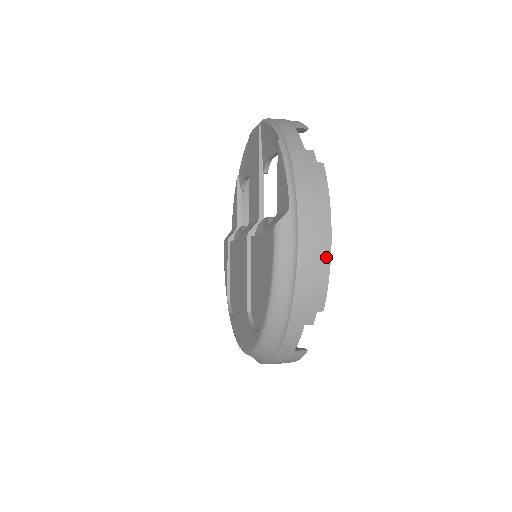
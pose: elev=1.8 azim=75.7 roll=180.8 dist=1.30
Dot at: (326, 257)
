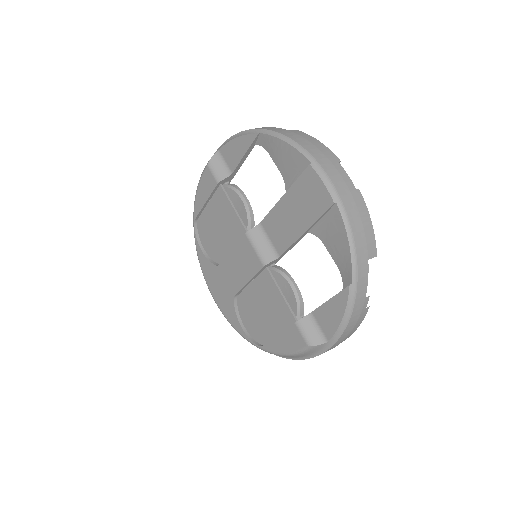
Dot at: occluded
